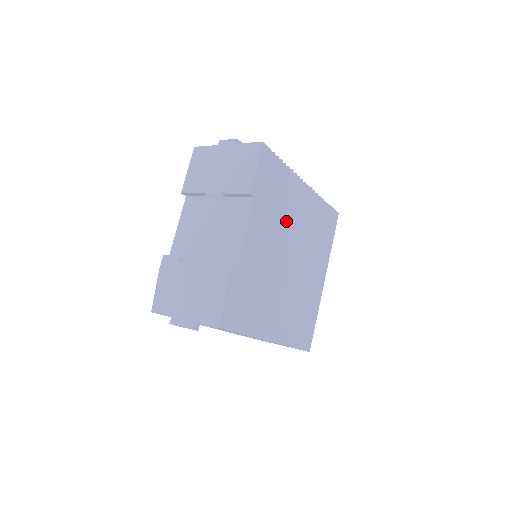
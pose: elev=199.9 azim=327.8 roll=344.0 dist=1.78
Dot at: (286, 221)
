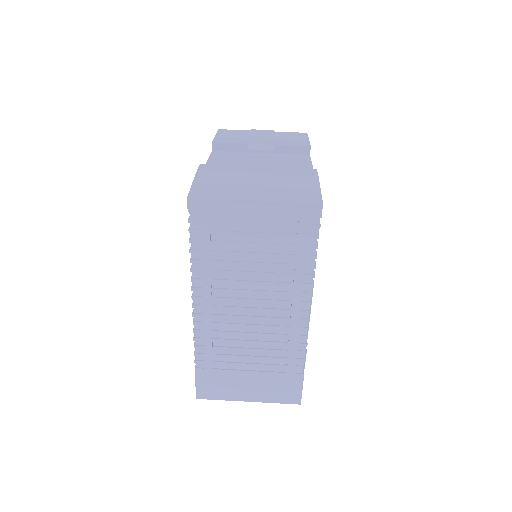
Dot at: occluded
